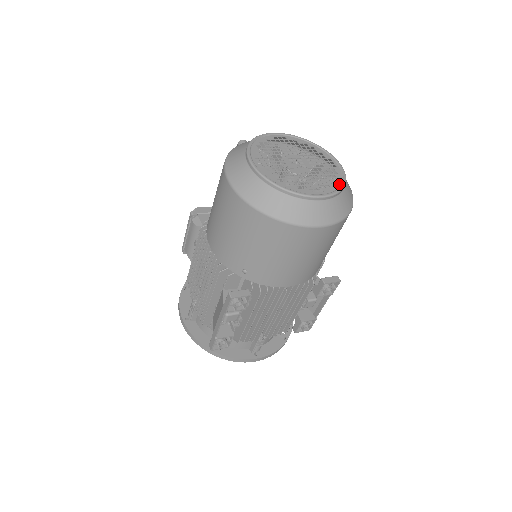
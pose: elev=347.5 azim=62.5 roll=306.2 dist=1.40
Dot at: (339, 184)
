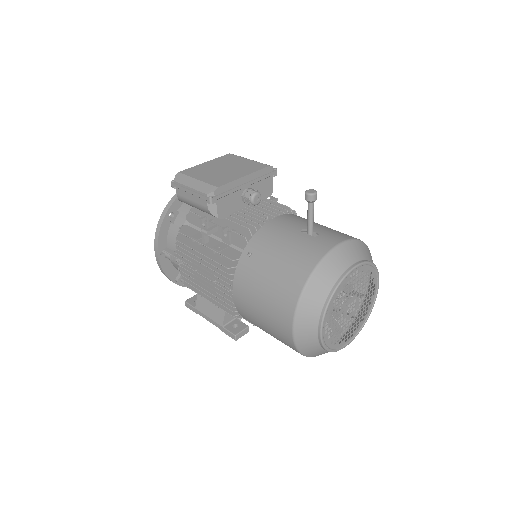
Dot at: (366, 318)
